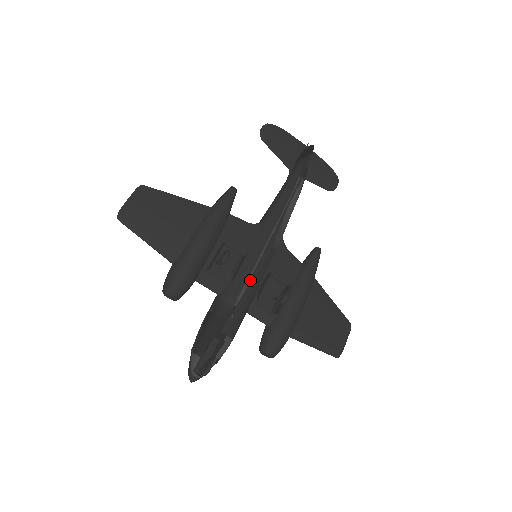
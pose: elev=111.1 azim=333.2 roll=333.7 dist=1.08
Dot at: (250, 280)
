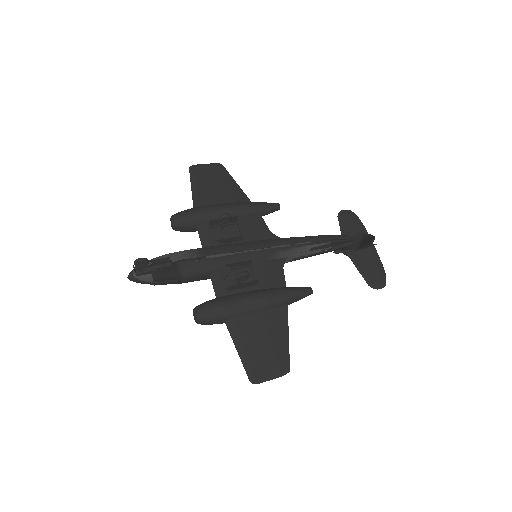
Dot at: (232, 254)
